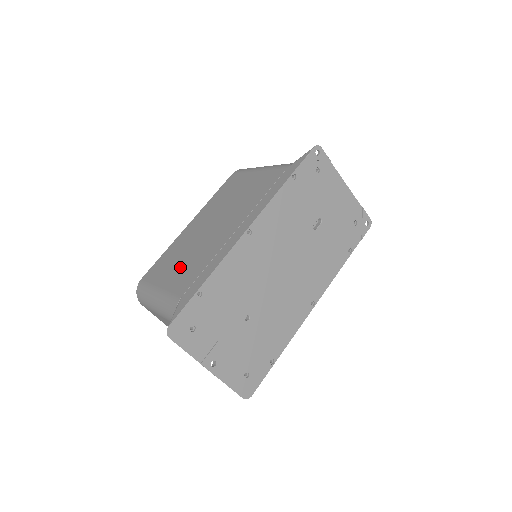
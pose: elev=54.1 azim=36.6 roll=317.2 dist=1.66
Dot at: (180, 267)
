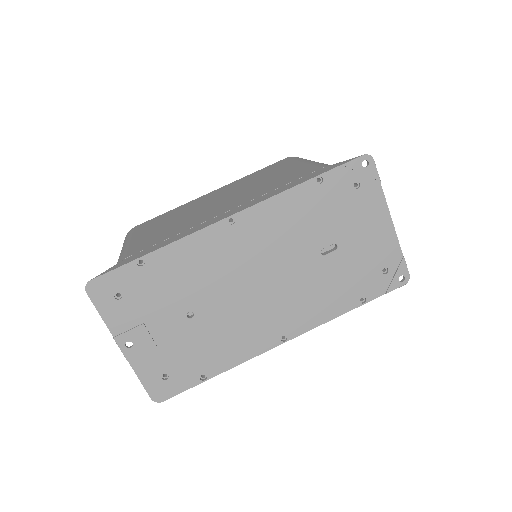
Dot at: (160, 228)
